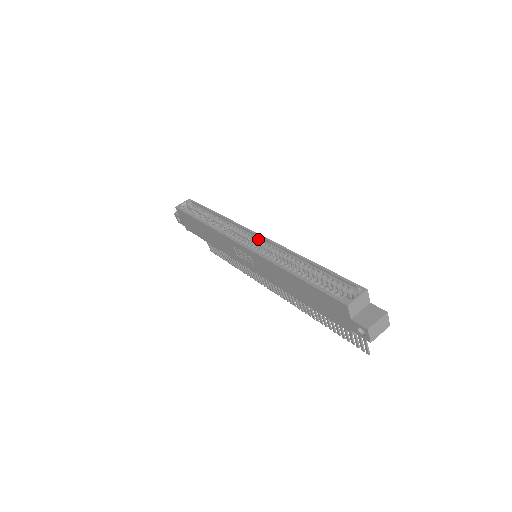
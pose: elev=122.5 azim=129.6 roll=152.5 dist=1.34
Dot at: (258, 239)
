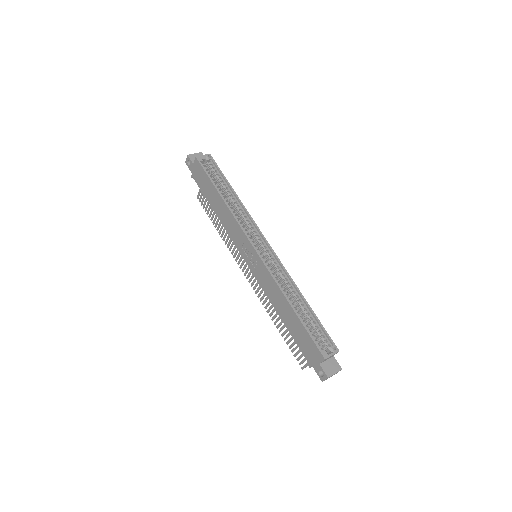
Dot at: (269, 250)
